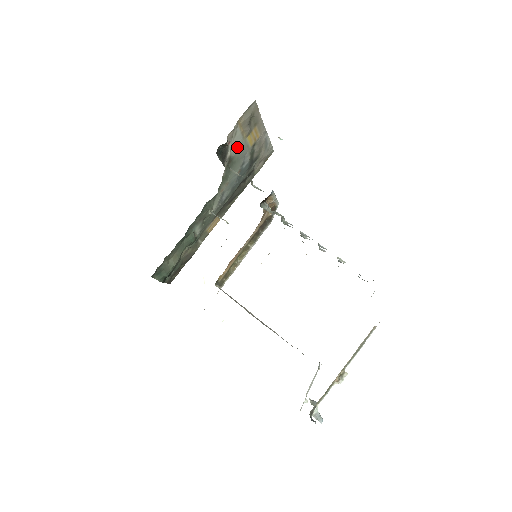
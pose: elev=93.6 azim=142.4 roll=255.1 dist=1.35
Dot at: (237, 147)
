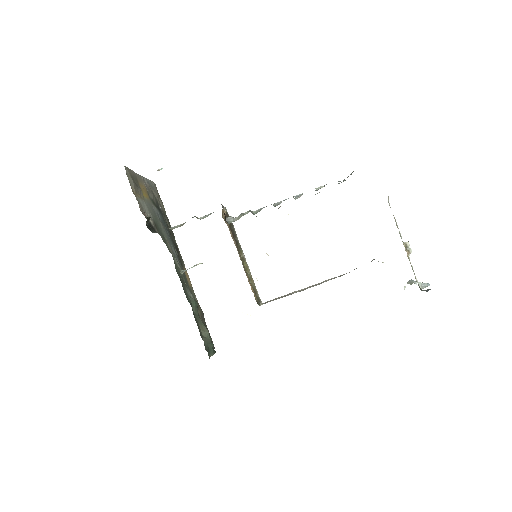
Dot at: (148, 211)
